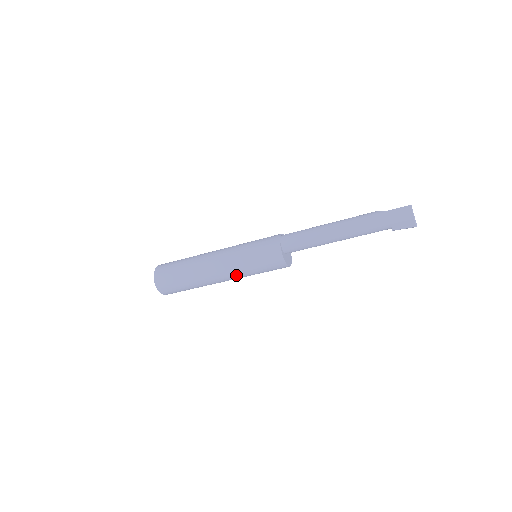
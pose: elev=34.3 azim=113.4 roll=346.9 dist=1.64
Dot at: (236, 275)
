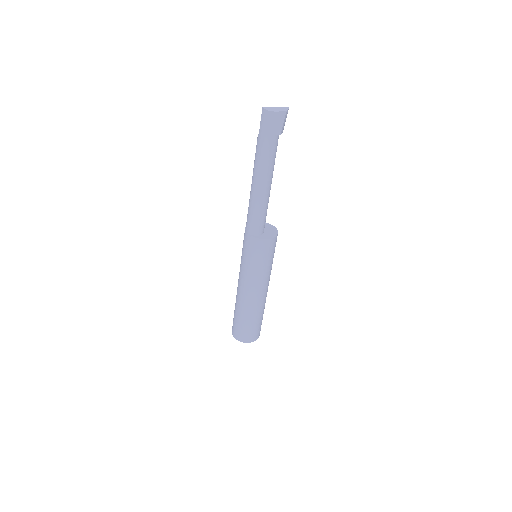
Dot at: (263, 281)
